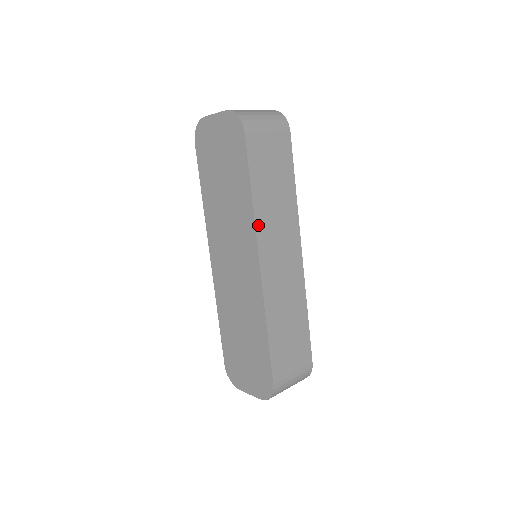
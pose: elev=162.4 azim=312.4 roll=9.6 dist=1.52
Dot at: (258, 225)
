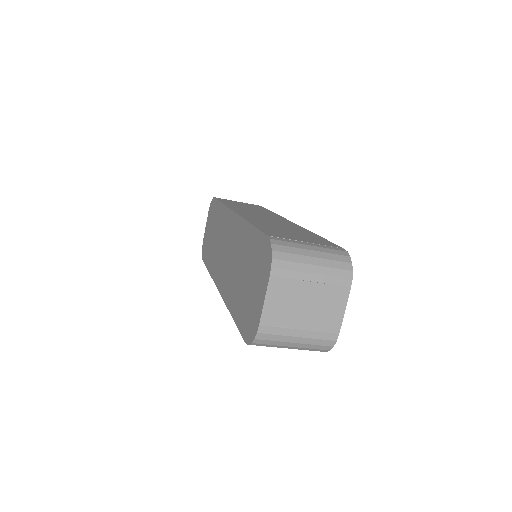
Dot at: occluded
